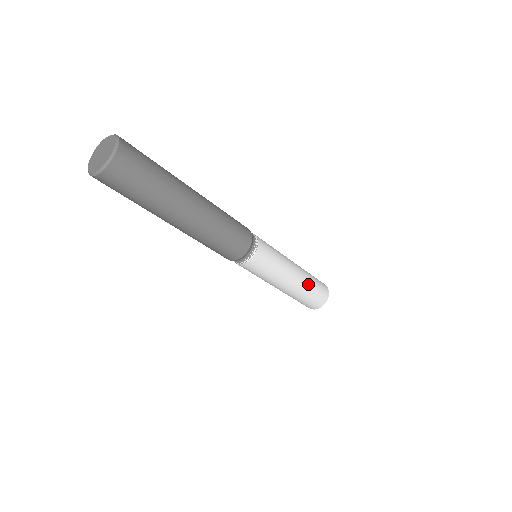
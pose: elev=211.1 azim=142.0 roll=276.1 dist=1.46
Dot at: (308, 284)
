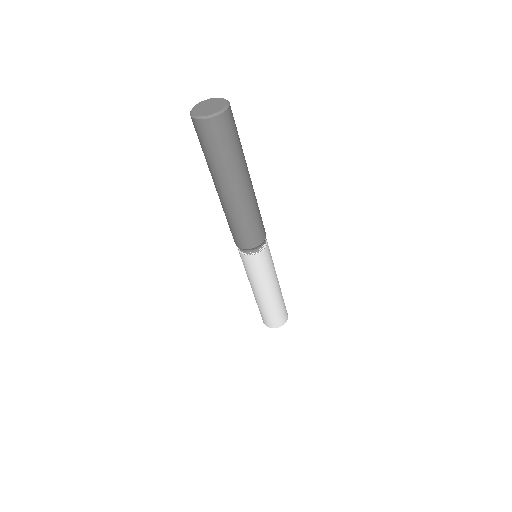
Dot at: (279, 302)
